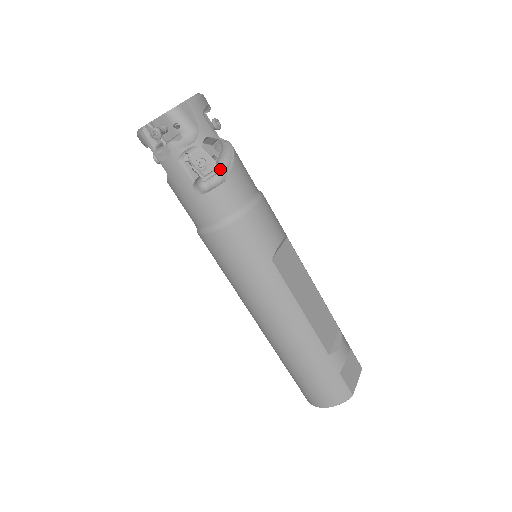
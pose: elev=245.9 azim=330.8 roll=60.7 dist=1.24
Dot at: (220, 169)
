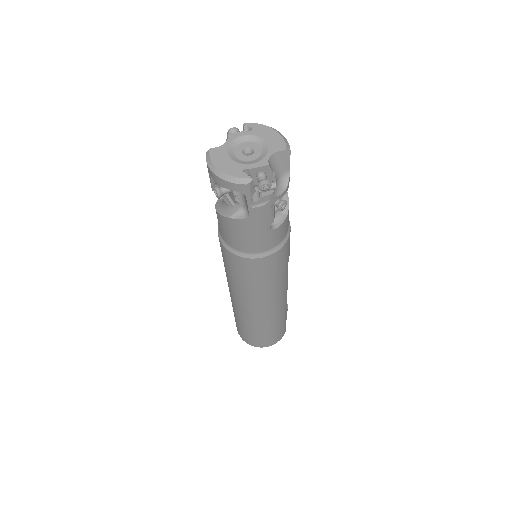
Dot at: occluded
